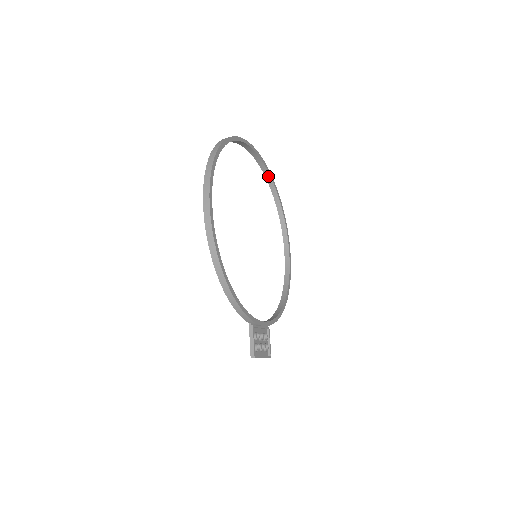
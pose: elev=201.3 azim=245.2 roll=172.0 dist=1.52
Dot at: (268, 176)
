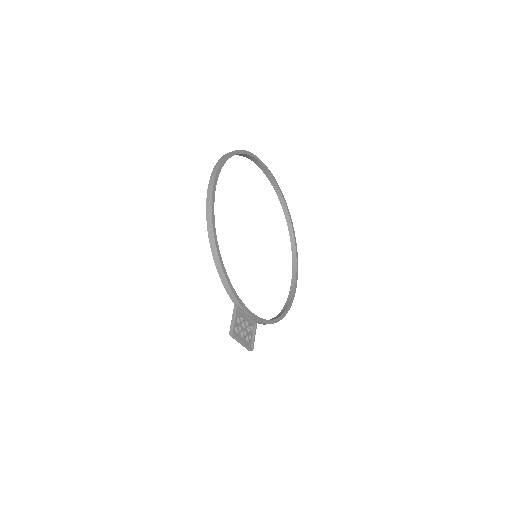
Dot at: (285, 208)
